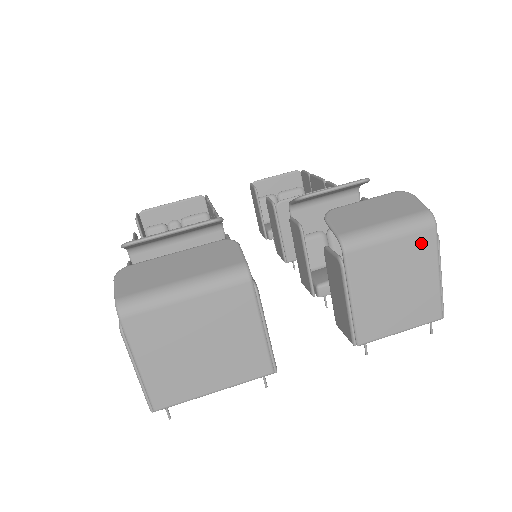
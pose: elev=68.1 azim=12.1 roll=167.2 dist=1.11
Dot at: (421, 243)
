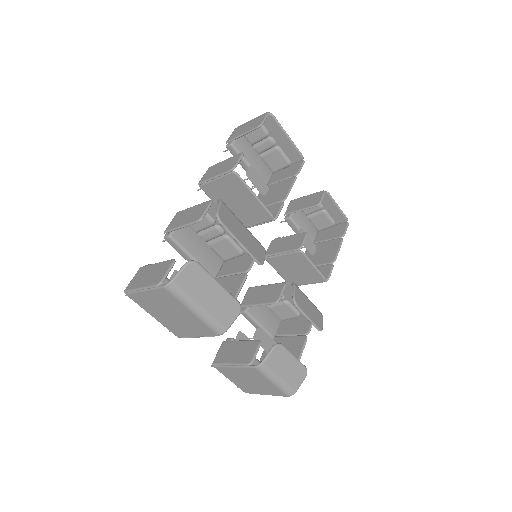
Dot at: (277, 391)
